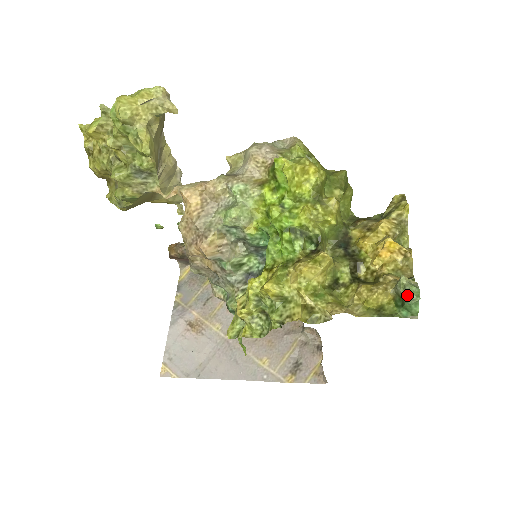
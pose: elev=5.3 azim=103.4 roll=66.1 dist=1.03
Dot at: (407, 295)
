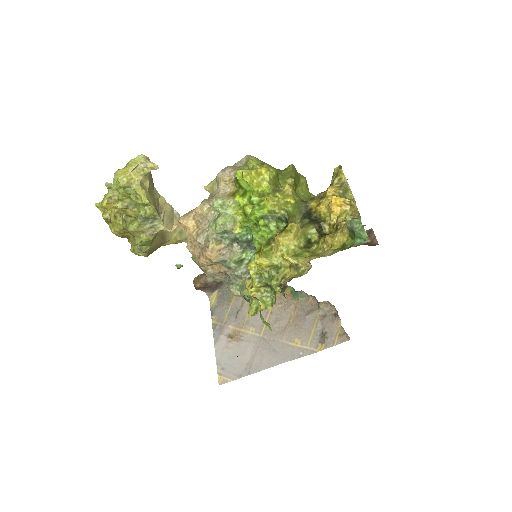
Dot at: (353, 226)
